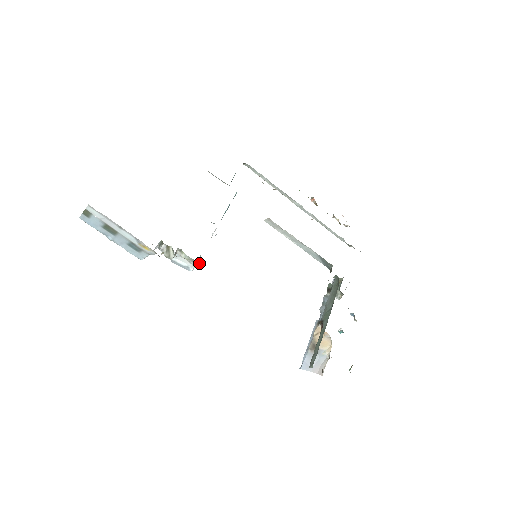
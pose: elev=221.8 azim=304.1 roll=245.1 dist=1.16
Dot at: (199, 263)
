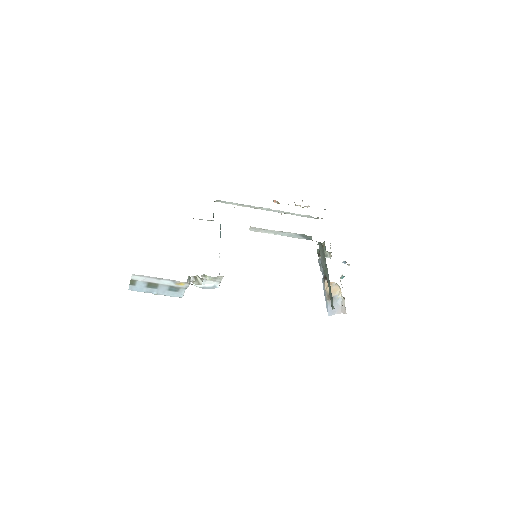
Dot at: (220, 277)
